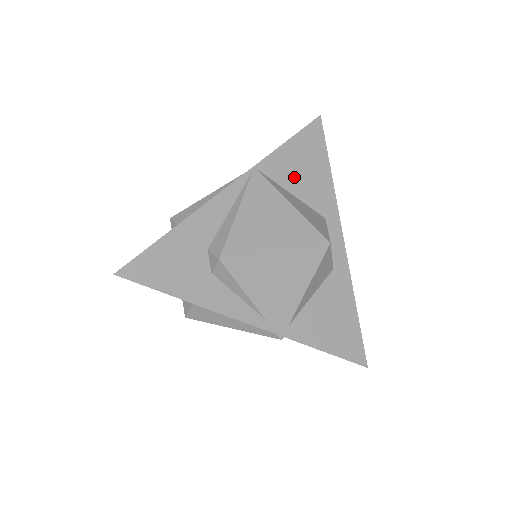
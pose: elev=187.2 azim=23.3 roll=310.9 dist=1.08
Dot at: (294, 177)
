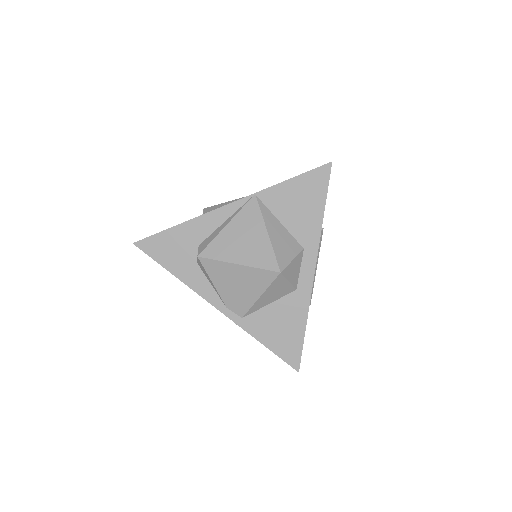
Dot at: (287, 209)
